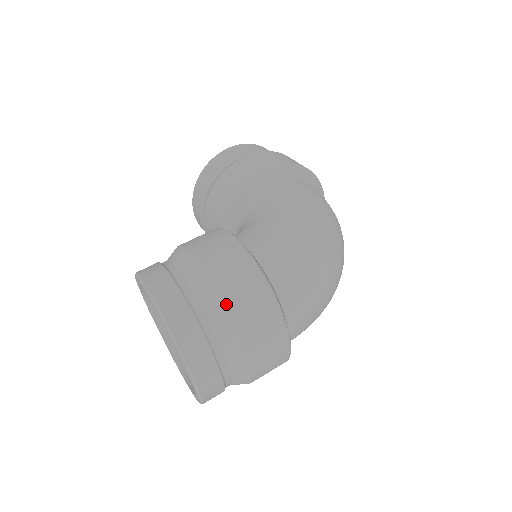
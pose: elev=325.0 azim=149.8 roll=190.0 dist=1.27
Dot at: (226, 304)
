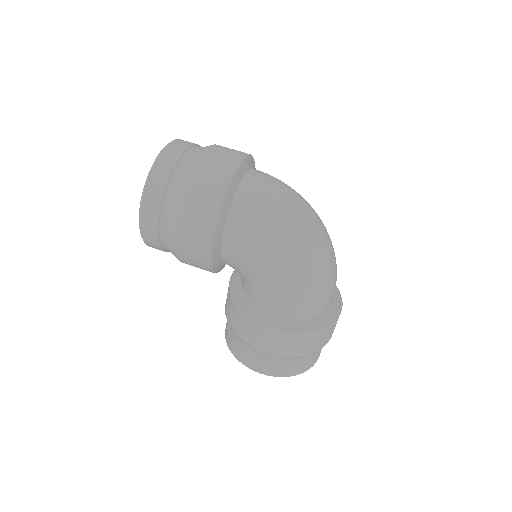
Dot at: (307, 354)
